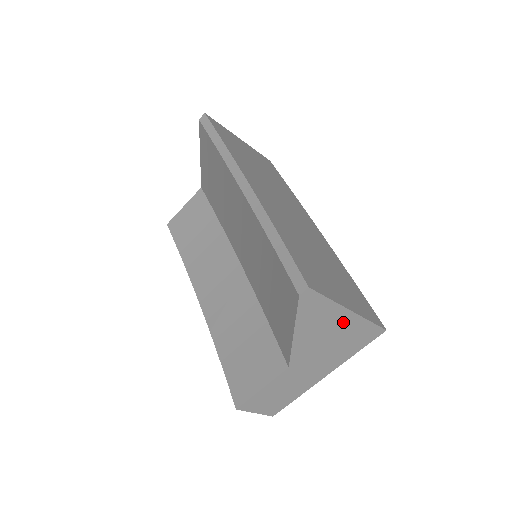
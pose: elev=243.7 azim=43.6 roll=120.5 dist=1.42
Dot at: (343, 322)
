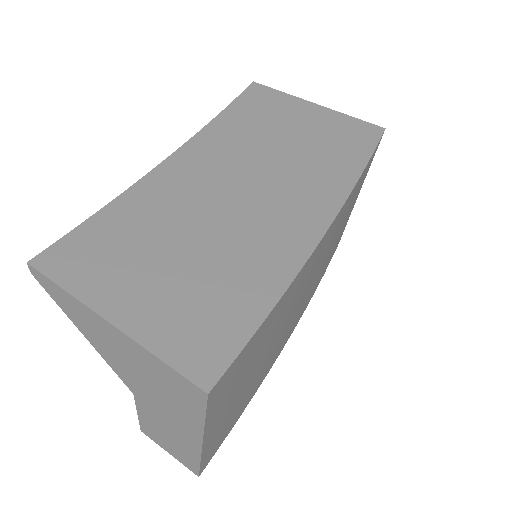
Dot at: (121, 341)
